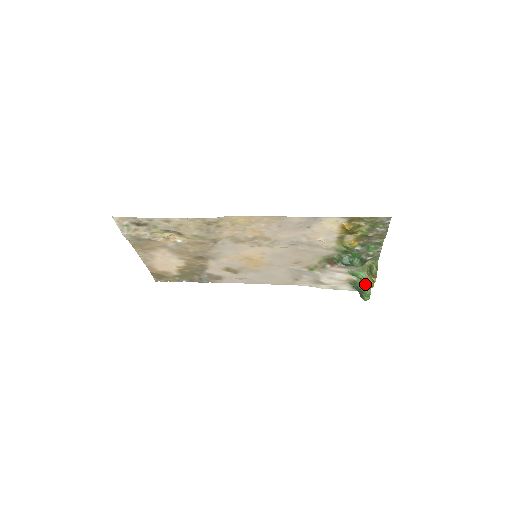
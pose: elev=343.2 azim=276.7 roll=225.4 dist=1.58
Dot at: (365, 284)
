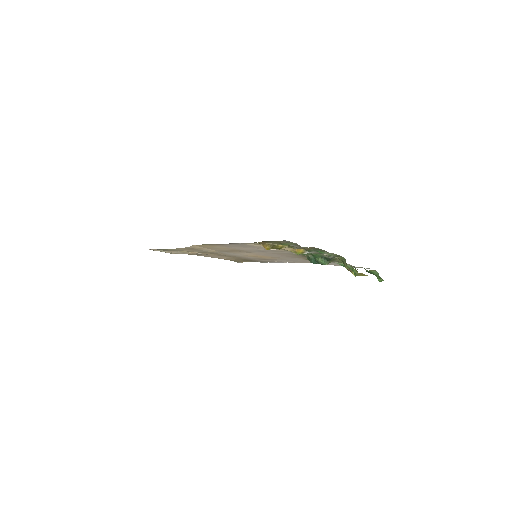
Dot at: occluded
